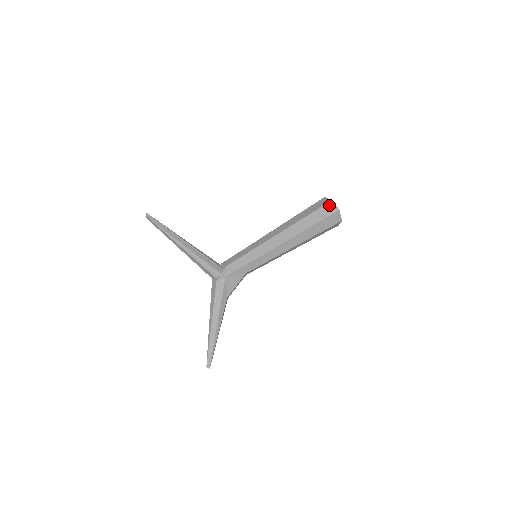
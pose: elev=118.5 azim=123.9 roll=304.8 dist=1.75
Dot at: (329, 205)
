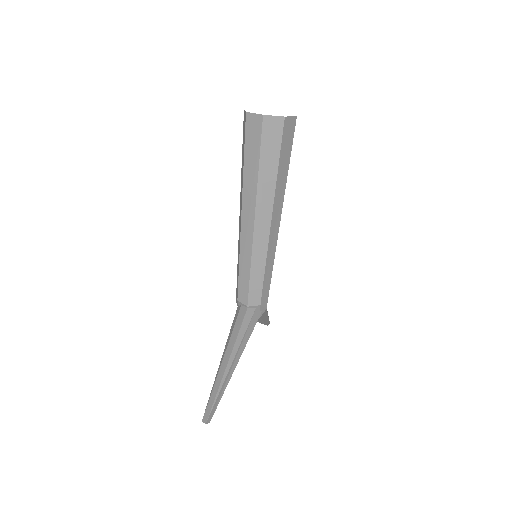
Dot at: (286, 127)
